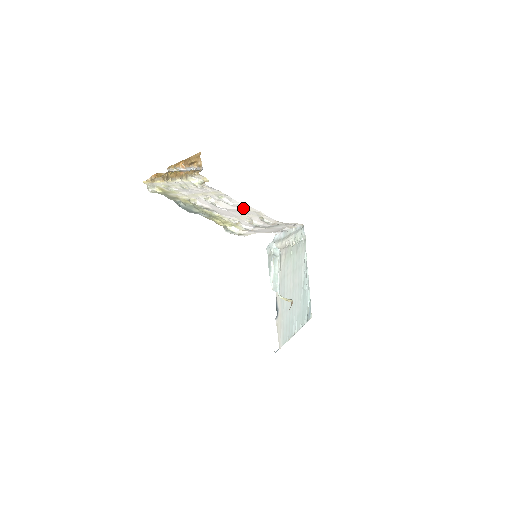
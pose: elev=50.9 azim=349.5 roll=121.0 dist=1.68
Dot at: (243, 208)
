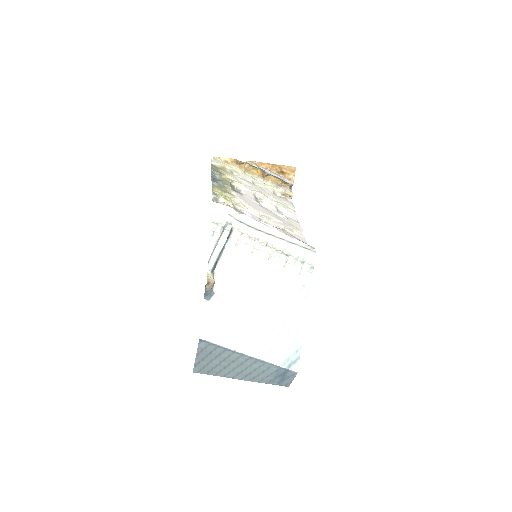
Dot at: (288, 220)
